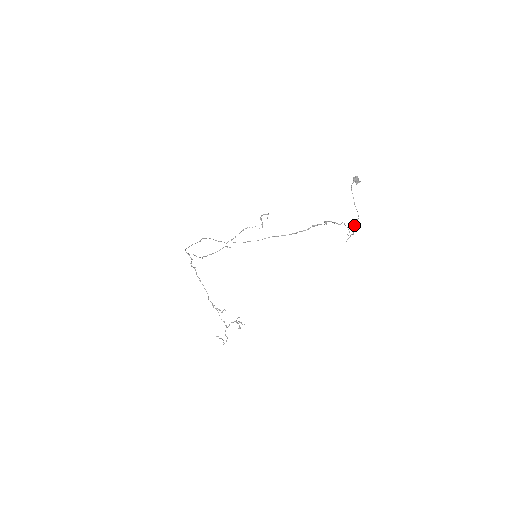
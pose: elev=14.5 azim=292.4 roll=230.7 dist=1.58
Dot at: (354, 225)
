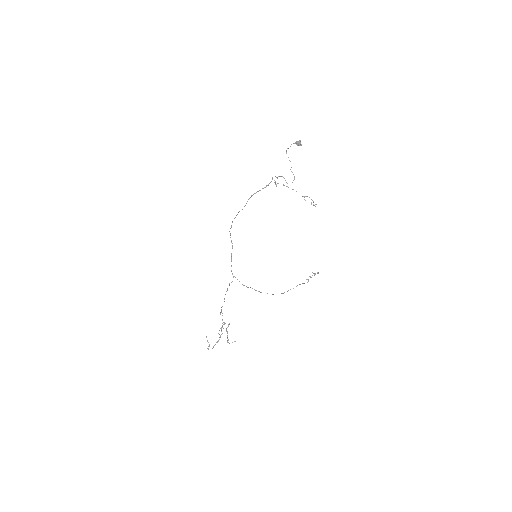
Dot at: (313, 202)
